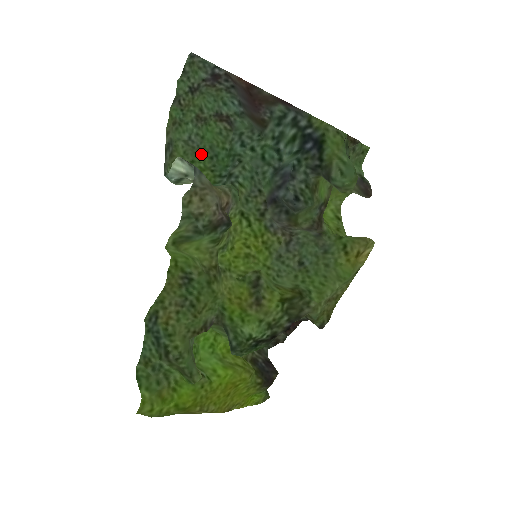
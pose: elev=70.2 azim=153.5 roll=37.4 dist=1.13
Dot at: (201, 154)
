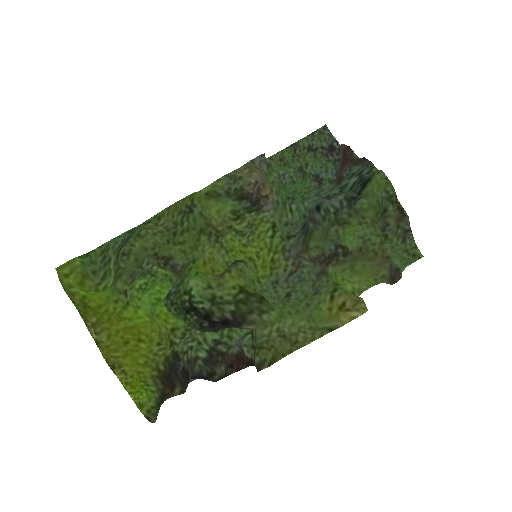
Dot at: (284, 191)
